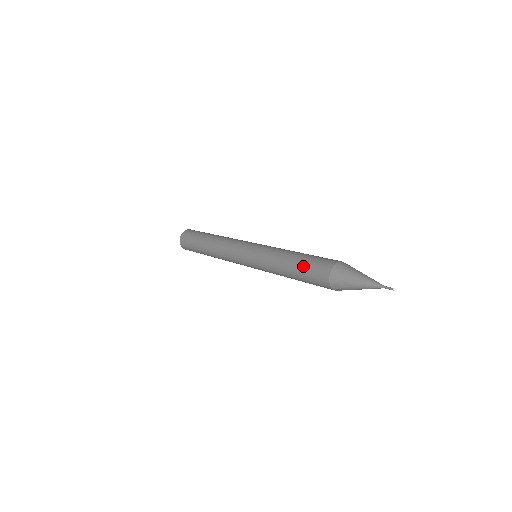
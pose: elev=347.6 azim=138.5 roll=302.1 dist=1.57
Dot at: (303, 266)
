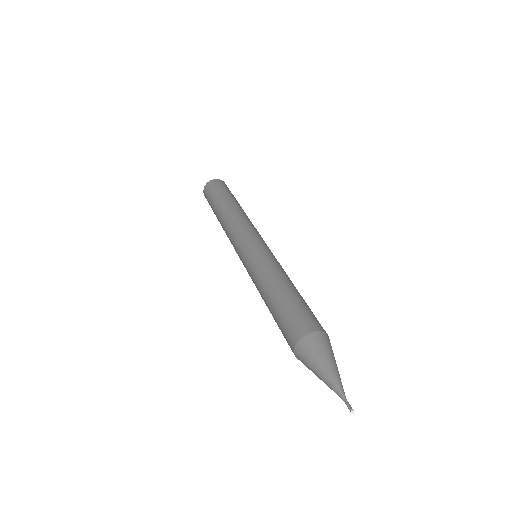
Dot at: (276, 319)
